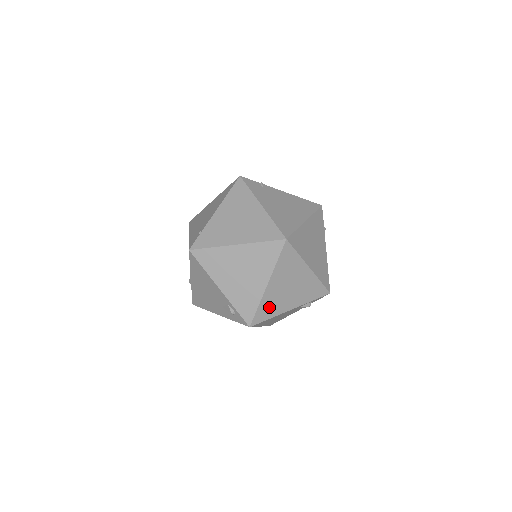
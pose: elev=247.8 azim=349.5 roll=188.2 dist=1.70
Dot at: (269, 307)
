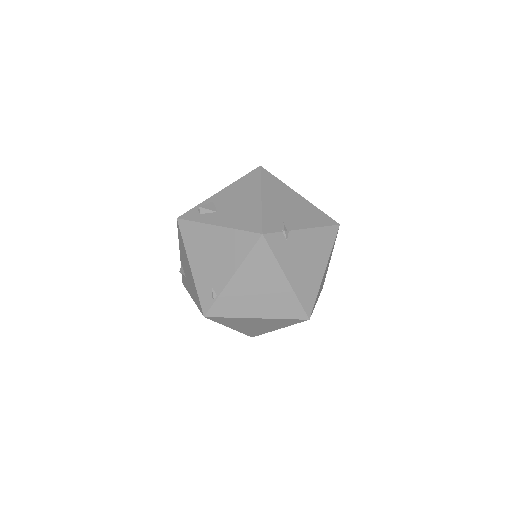
Dot at: occluded
